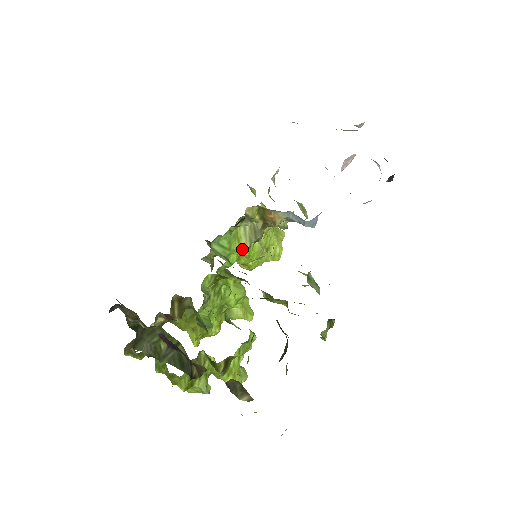
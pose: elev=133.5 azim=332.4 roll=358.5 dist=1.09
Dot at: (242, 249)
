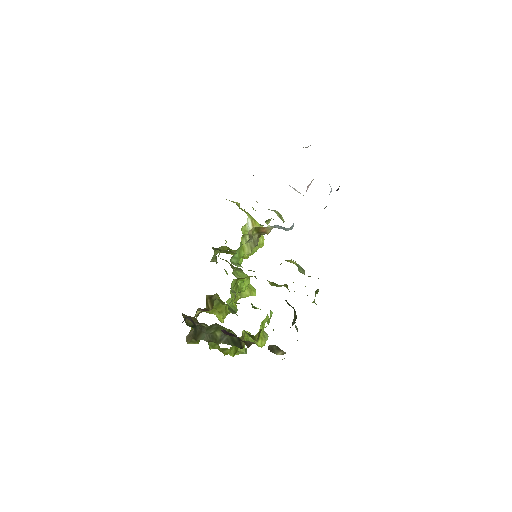
Dot at: (246, 254)
